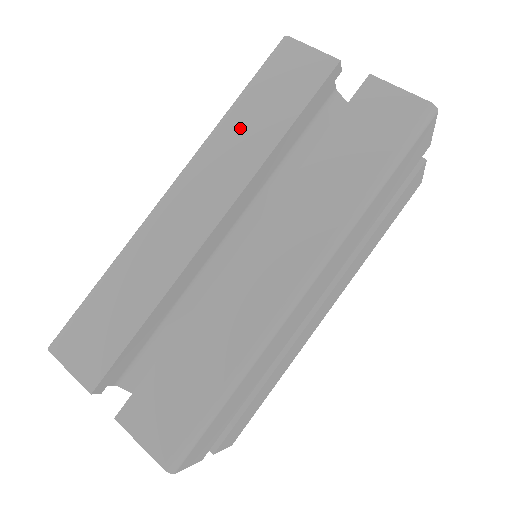
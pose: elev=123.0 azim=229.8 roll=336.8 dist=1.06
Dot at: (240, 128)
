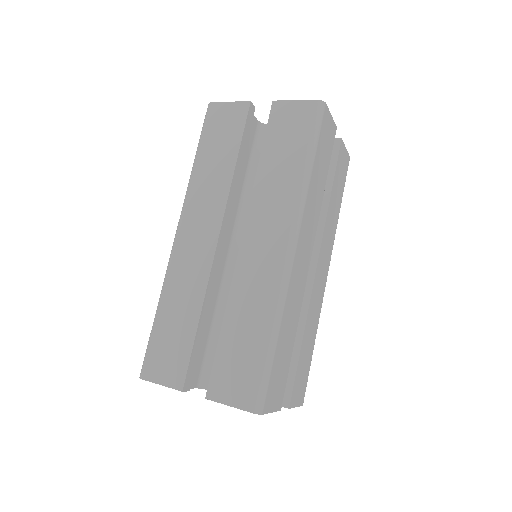
Dot at: (205, 173)
